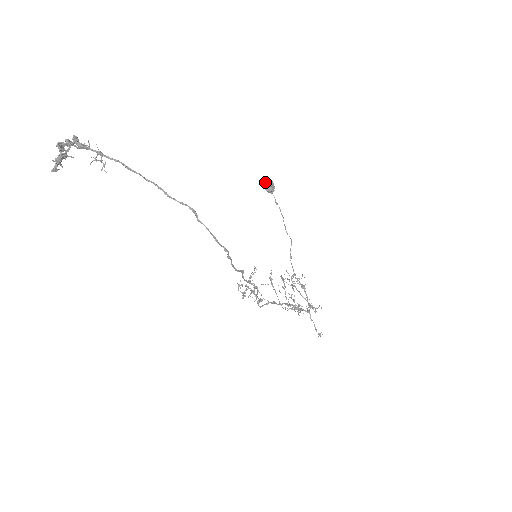
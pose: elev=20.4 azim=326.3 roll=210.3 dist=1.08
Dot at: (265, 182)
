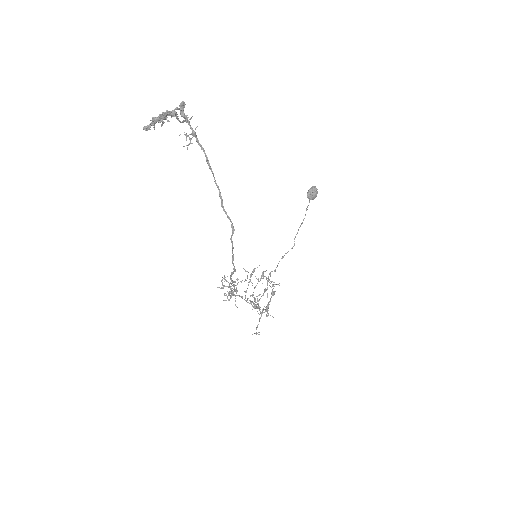
Dot at: (312, 189)
